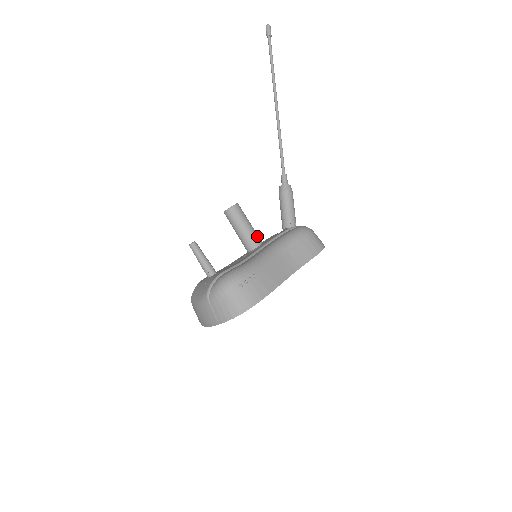
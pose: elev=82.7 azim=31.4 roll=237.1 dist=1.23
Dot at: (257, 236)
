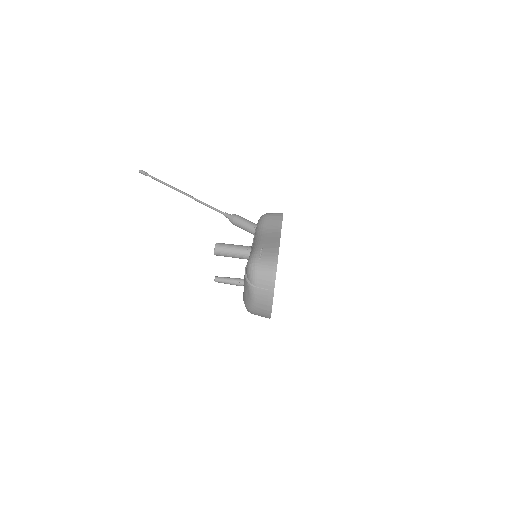
Dot at: (244, 246)
